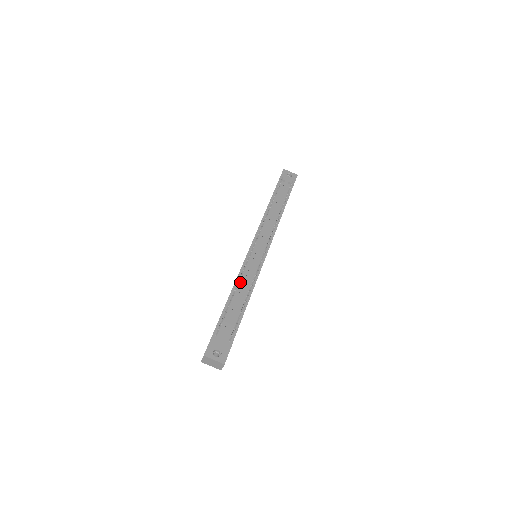
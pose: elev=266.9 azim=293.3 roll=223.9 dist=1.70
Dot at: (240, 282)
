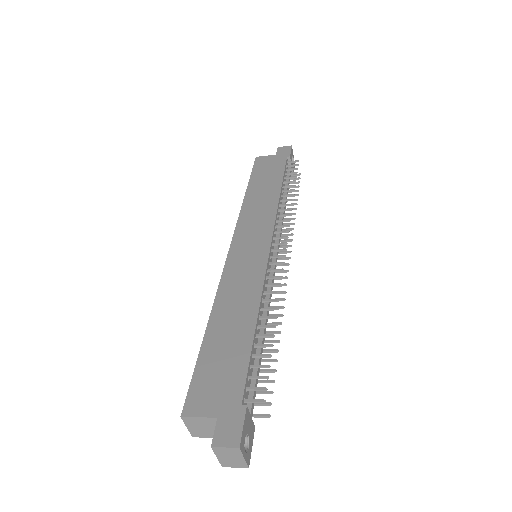
Dot at: (263, 304)
